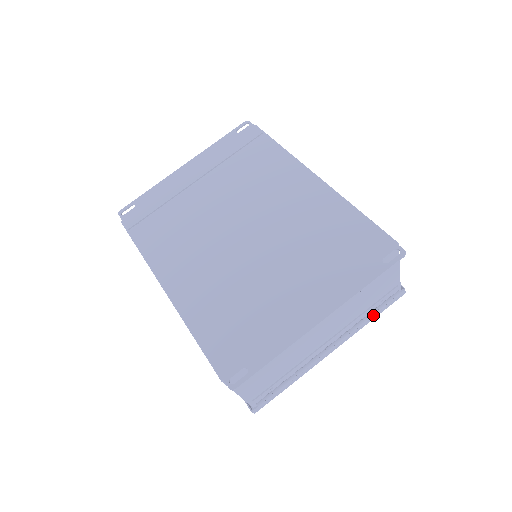
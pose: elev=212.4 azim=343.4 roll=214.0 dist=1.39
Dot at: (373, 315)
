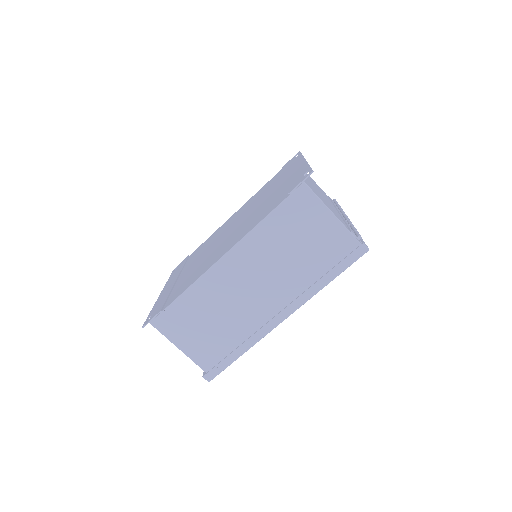
Dot at: (339, 205)
